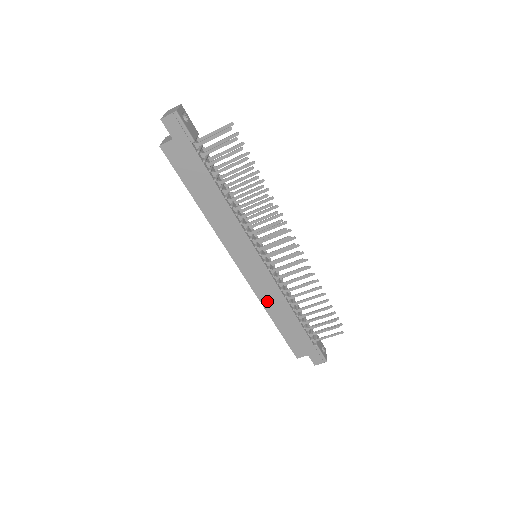
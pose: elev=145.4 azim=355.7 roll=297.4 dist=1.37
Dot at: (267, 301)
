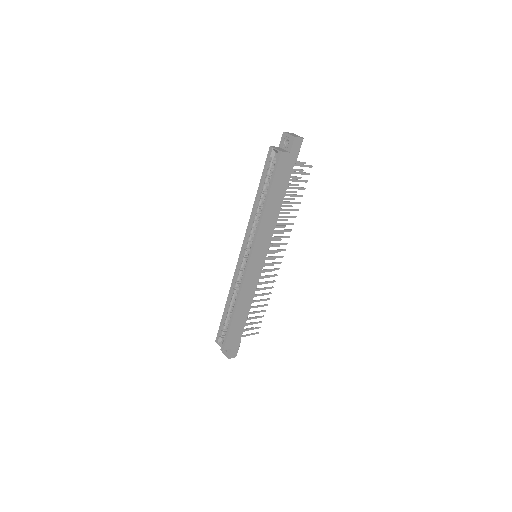
Dot at: (244, 294)
